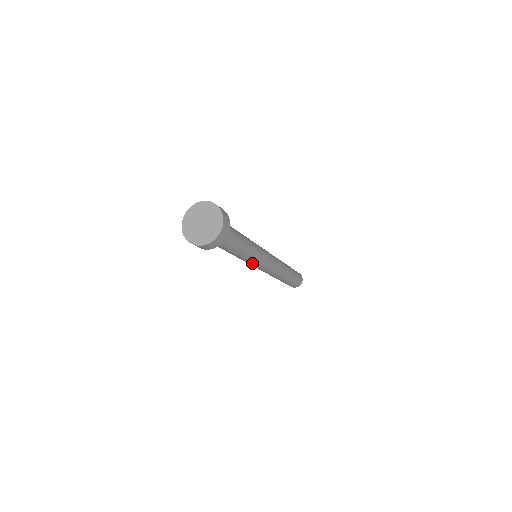
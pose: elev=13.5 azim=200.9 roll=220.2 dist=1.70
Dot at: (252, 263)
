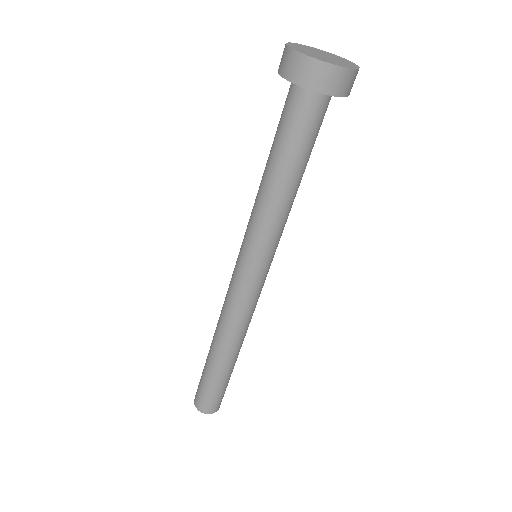
Dot at: (269, 249)
